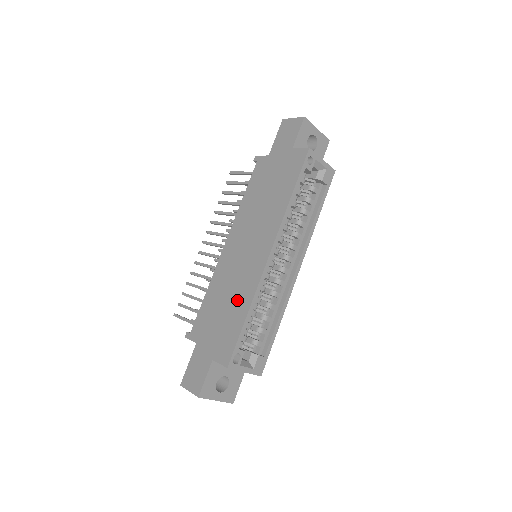
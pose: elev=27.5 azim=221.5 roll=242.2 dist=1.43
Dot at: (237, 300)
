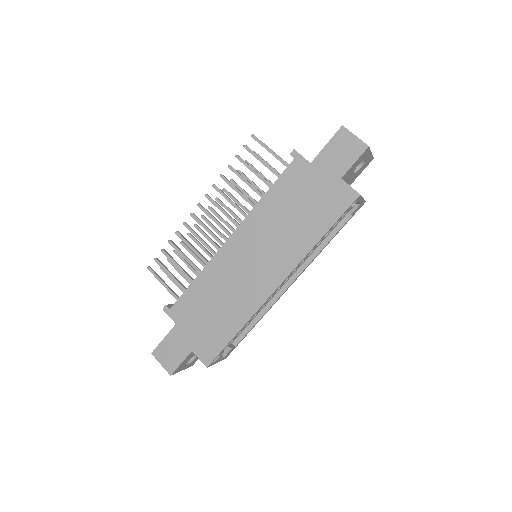
Dot at: (231, 310)
